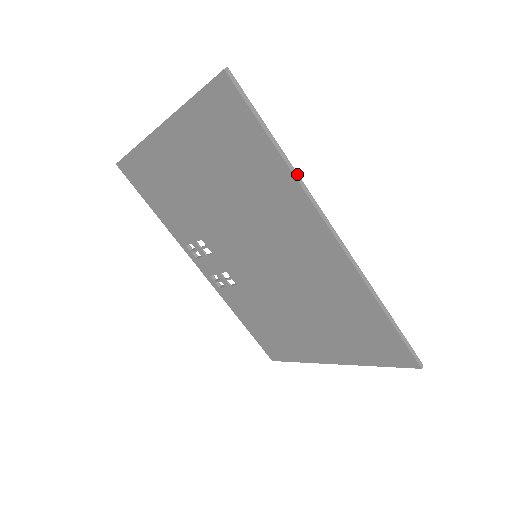
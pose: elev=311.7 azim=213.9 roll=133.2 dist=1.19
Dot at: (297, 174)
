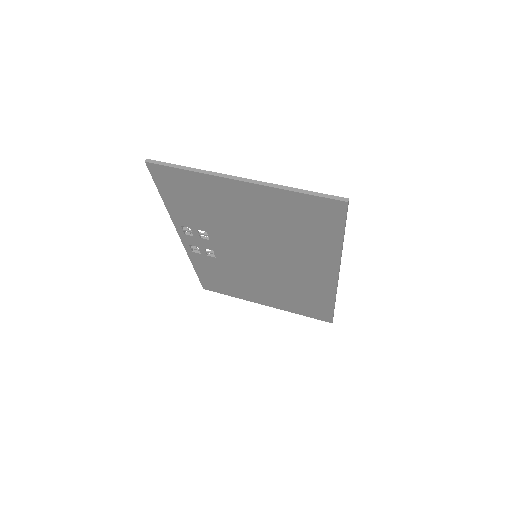
Dot at: occluded
